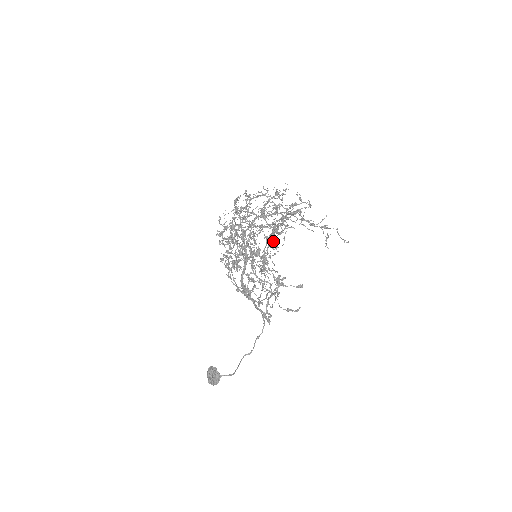
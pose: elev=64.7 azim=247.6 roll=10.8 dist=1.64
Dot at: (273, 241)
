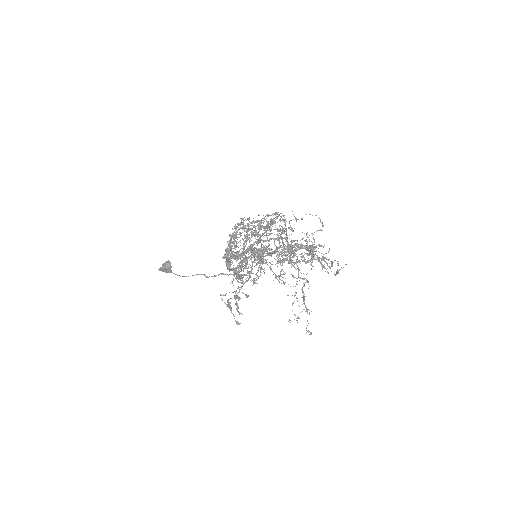
Dot at: occluded
